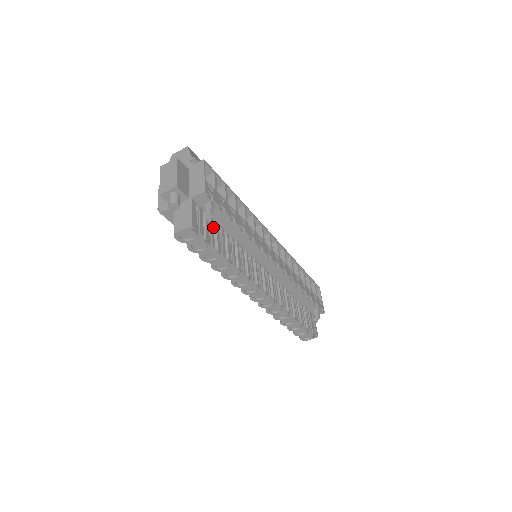
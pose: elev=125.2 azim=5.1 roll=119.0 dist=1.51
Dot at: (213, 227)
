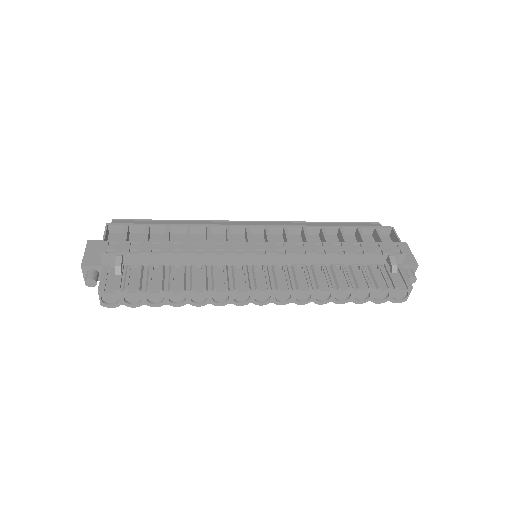
Dot at: (146, 272)
